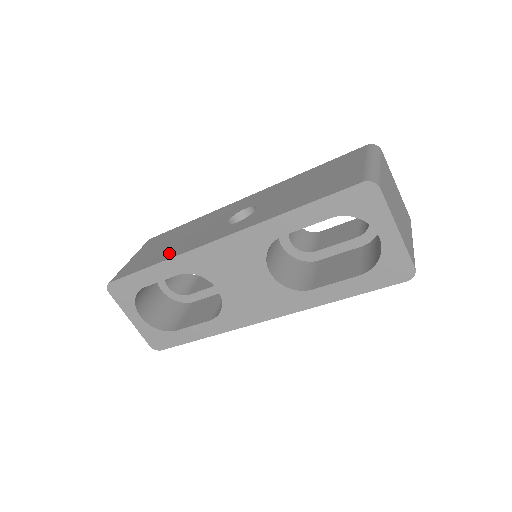
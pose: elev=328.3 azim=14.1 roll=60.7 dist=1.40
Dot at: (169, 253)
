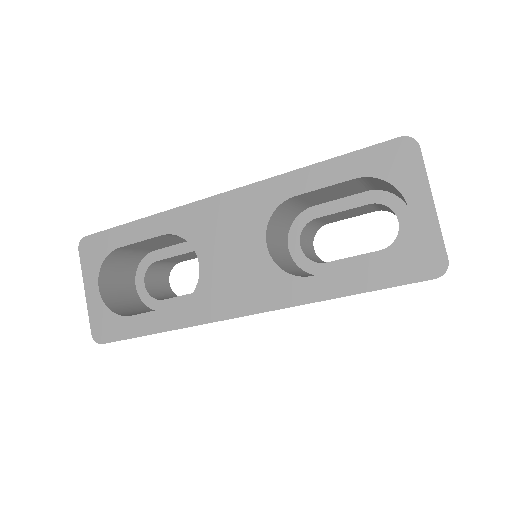
Dot at: occluded
